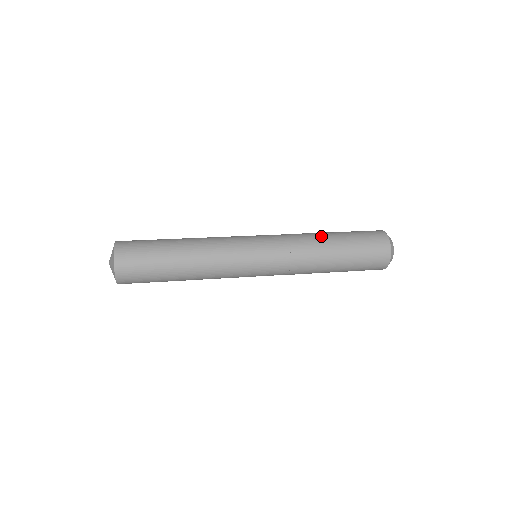
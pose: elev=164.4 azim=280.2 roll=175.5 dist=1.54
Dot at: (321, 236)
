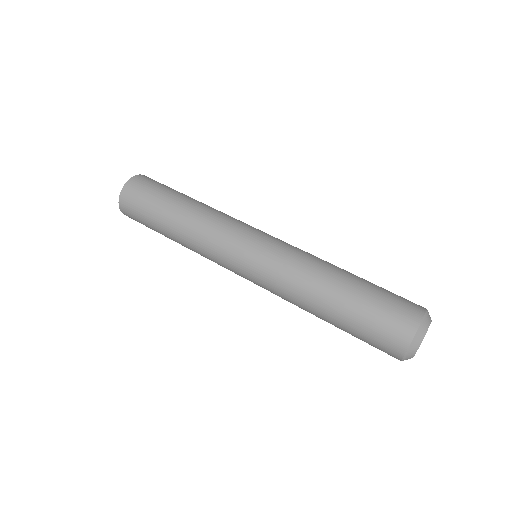
Dot at: (334, 269)
